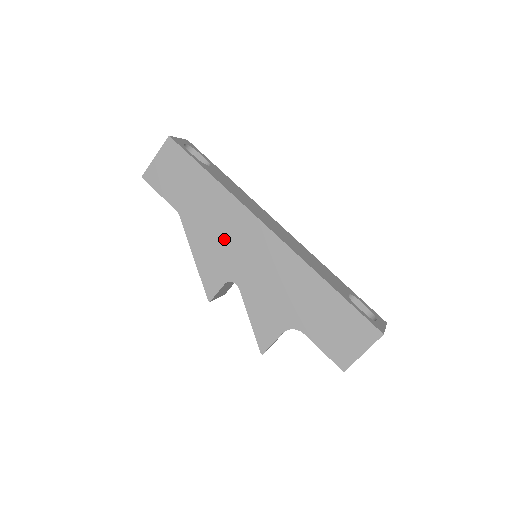
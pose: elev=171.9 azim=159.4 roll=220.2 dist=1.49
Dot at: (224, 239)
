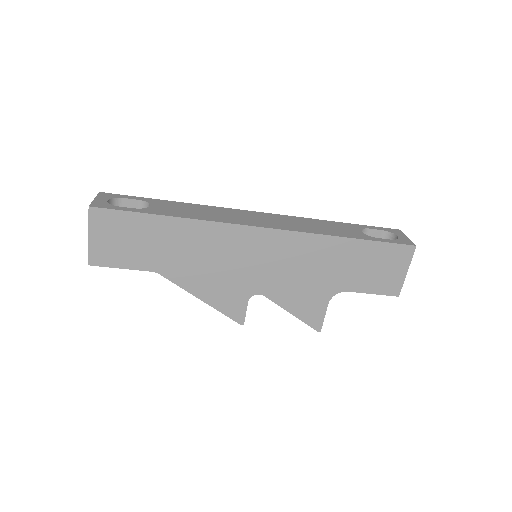
Dot at: (221, 265)
